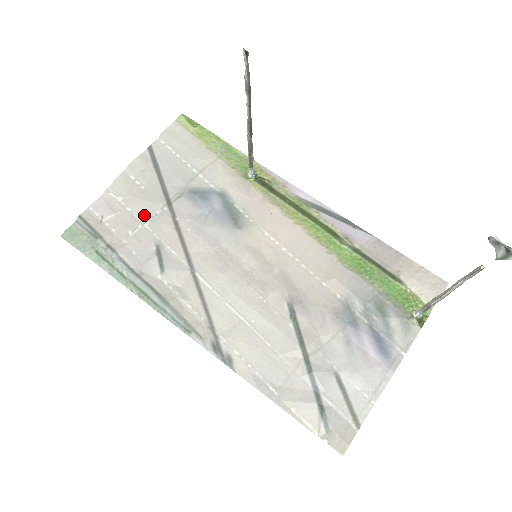
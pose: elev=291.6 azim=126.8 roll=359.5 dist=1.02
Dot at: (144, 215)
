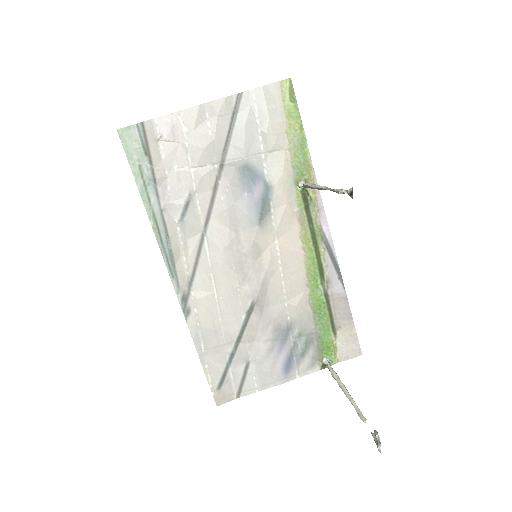
Dot at: (196, 160)
